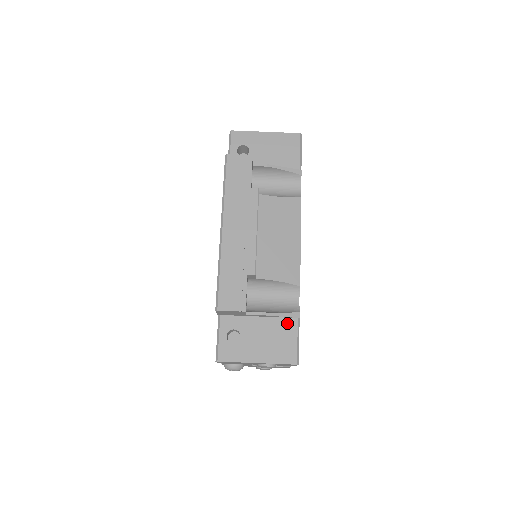
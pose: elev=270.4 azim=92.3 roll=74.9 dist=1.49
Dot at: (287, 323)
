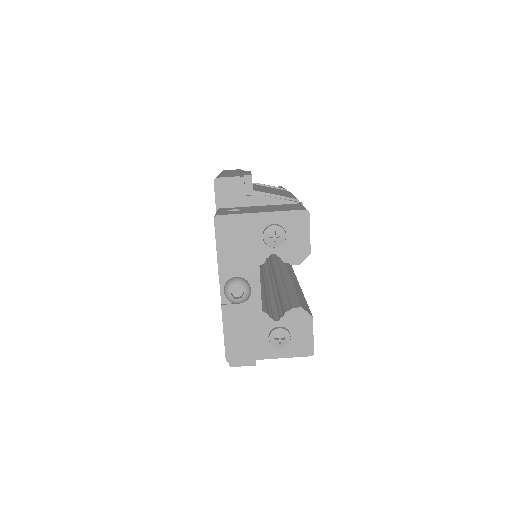
Dot at: (290, 205)
